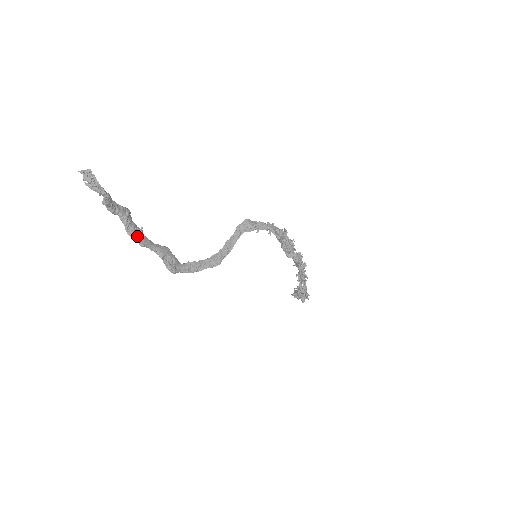
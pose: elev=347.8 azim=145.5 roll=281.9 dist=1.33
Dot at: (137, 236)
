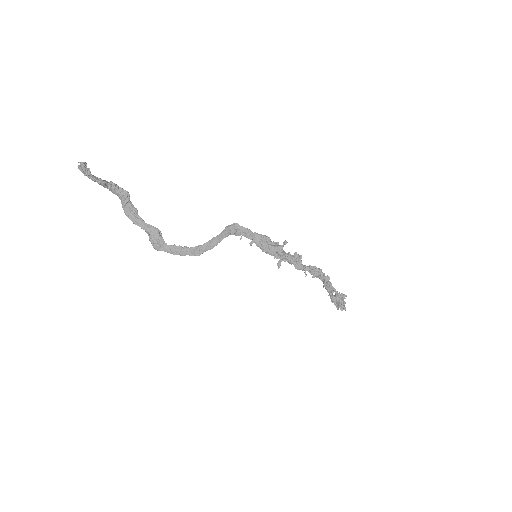
Dot at: (130, 215)
